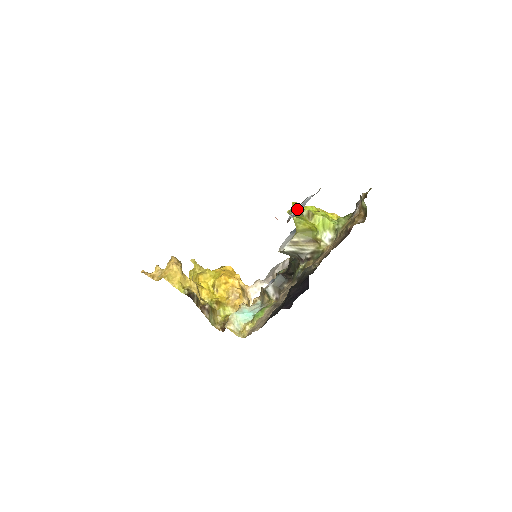
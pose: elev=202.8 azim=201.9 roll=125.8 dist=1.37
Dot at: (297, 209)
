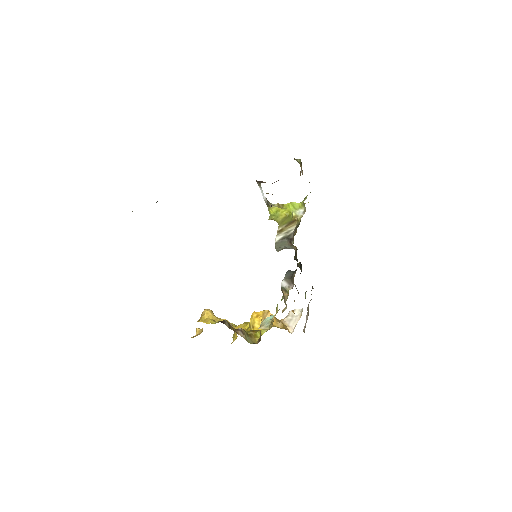
Dot at: occluded
